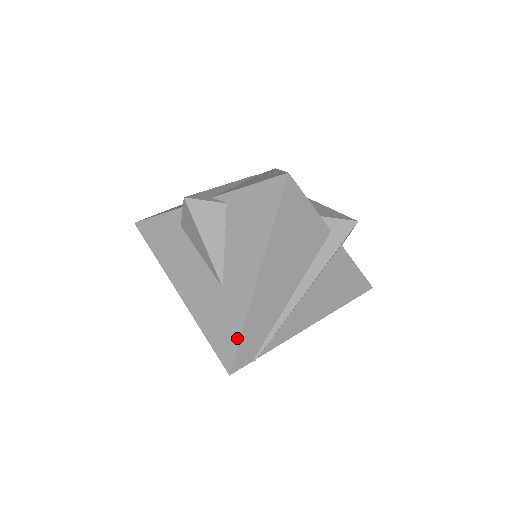
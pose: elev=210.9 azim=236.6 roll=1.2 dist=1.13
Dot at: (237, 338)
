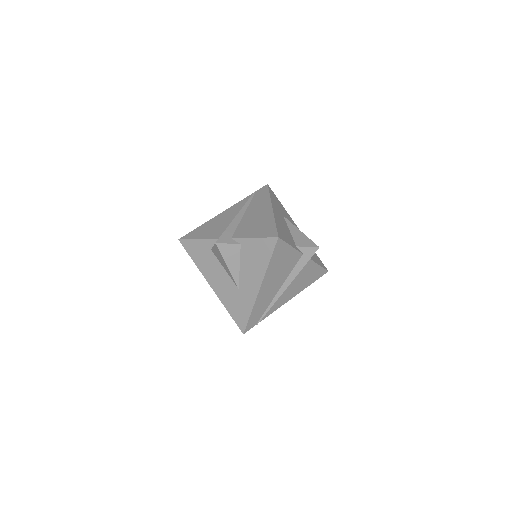
Dot at: (248, 317)
